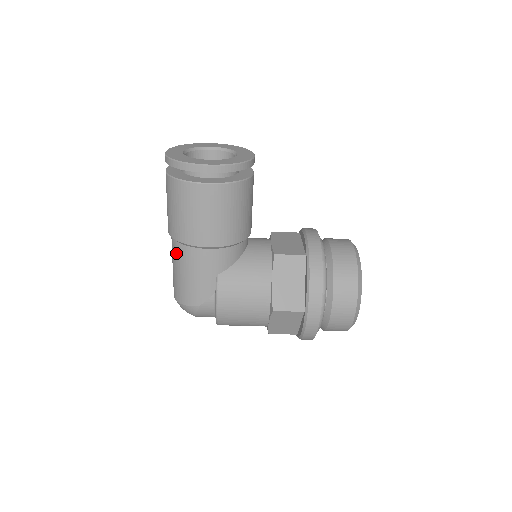
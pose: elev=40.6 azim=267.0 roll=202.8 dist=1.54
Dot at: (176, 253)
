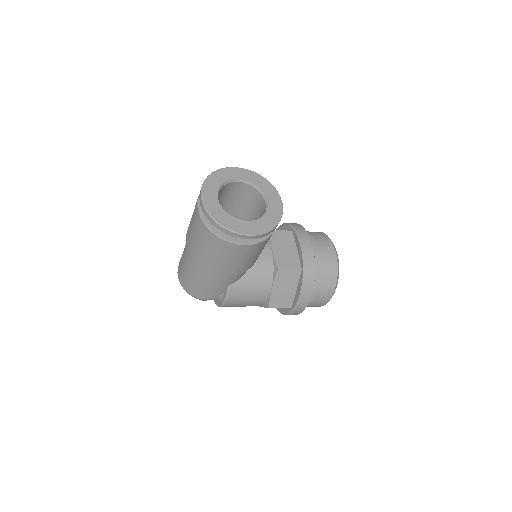
Dot at: (194, 267)
